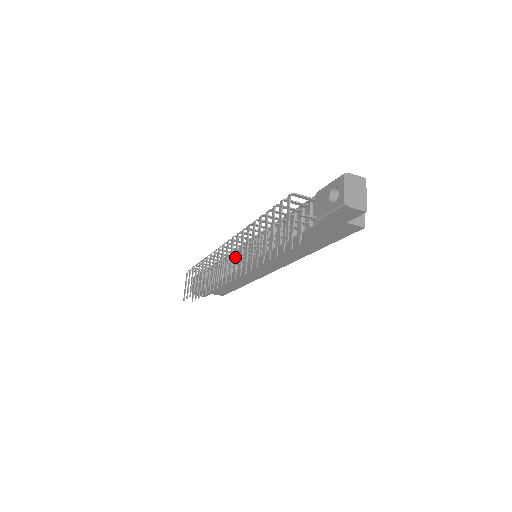
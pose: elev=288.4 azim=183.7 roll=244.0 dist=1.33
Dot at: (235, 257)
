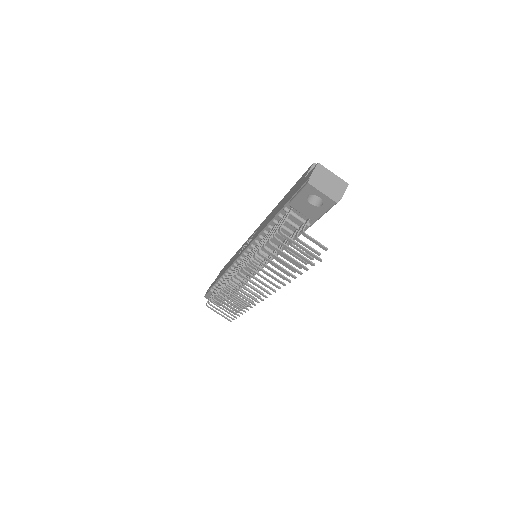
Dot at: occluded
